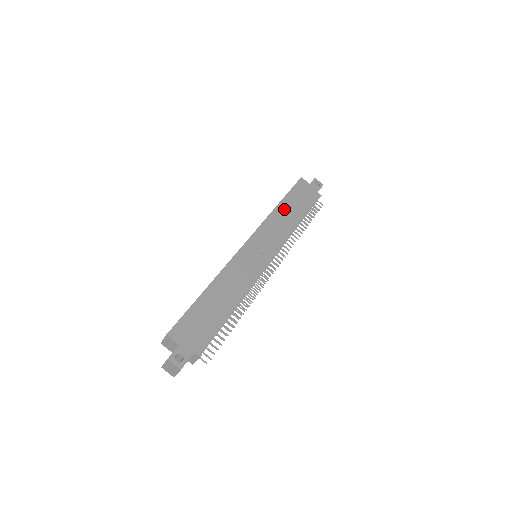
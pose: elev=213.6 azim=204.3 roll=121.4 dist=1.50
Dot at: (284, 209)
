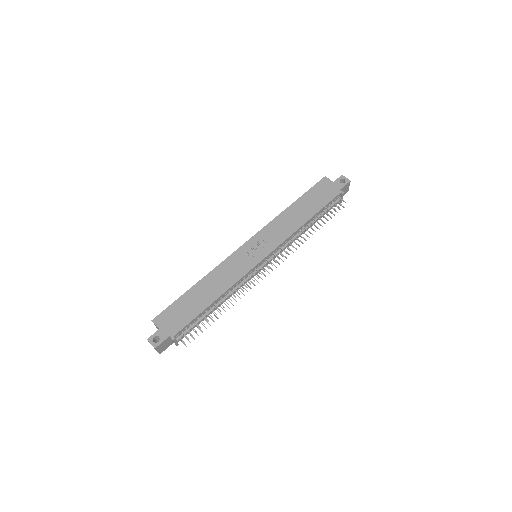
Dot at: (294, 210)
